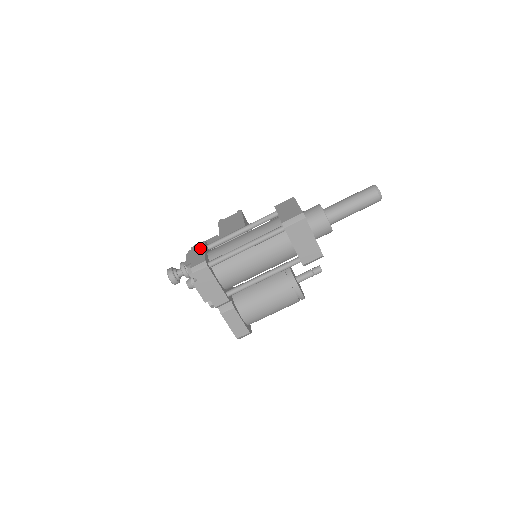
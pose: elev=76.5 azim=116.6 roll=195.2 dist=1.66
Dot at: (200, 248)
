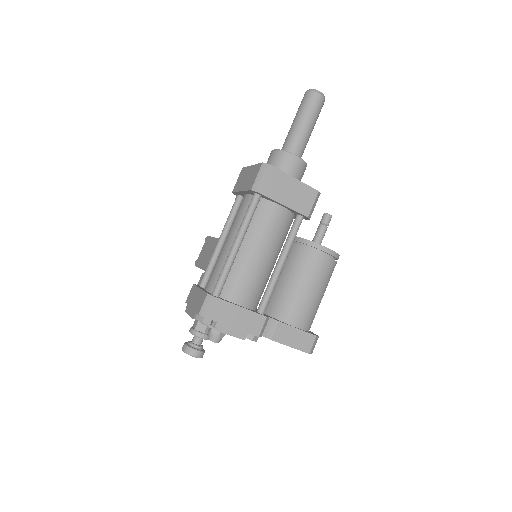
Dot at: (194, 292)
